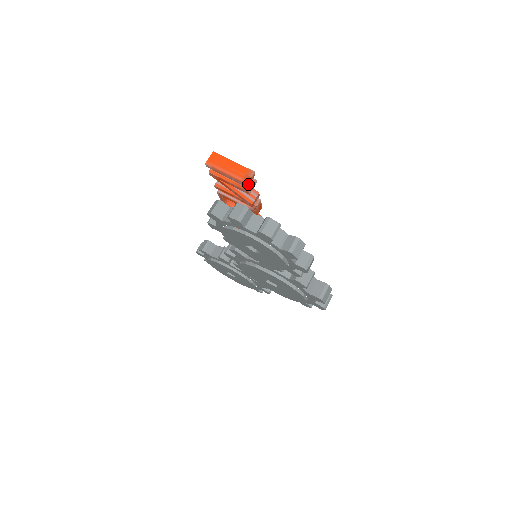
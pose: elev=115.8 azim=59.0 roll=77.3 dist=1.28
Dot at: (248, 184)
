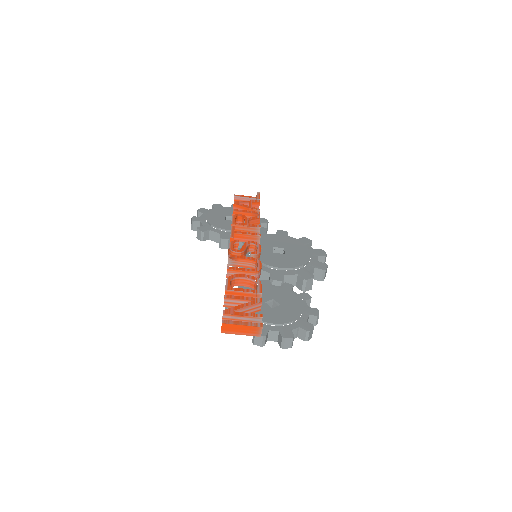
Dot at: (261, 333)
